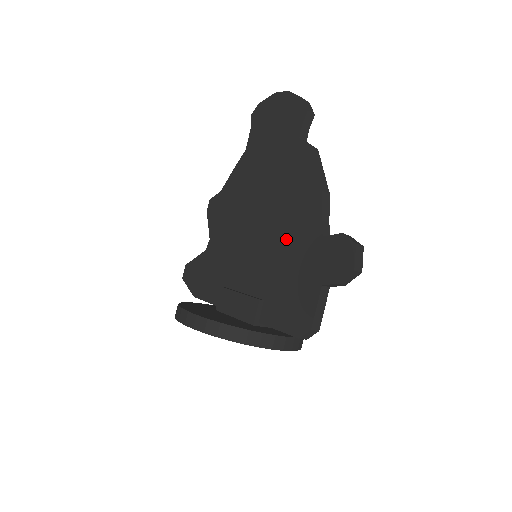
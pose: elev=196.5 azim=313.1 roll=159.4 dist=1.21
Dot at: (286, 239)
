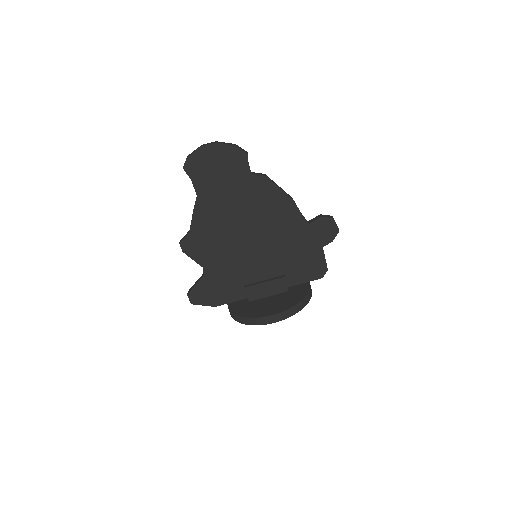
Dot at: (281, 237)
